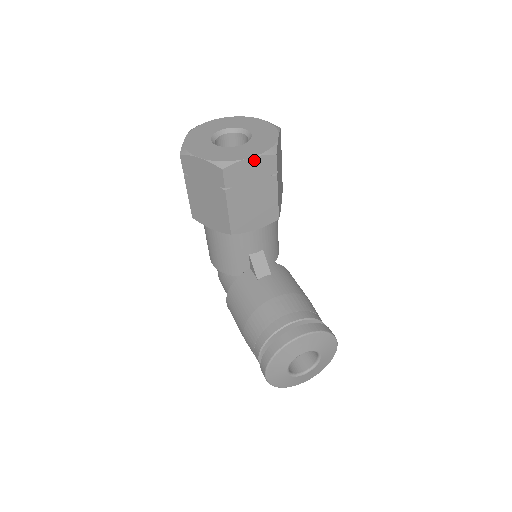
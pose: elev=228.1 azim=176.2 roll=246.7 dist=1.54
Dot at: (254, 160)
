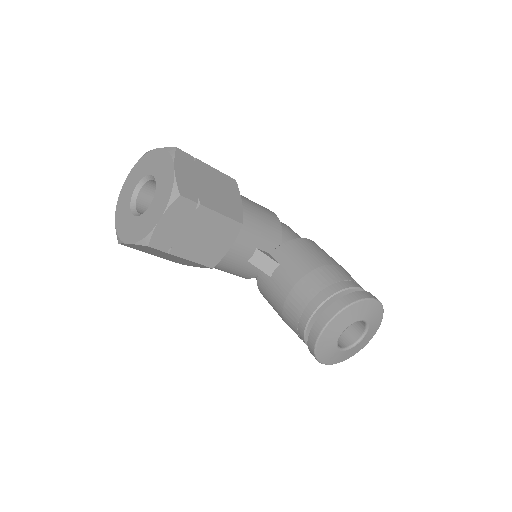
Dot at: (166, 217)
